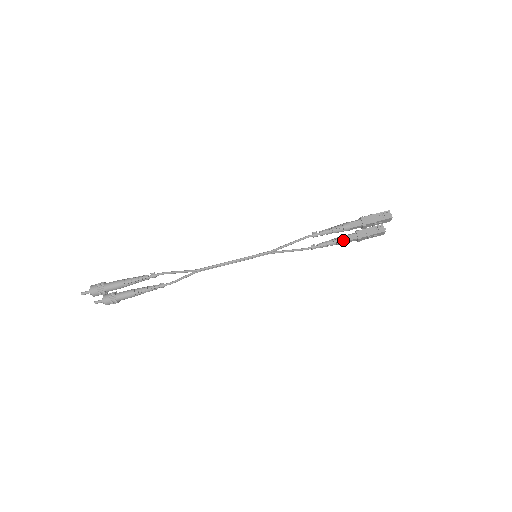
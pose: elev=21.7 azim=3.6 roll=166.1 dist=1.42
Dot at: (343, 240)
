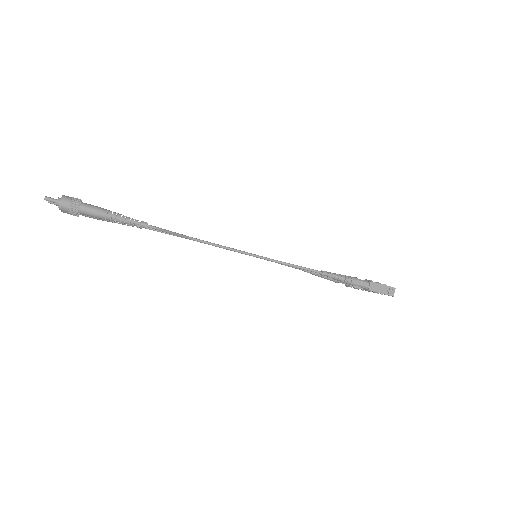
Dot at: occluded
